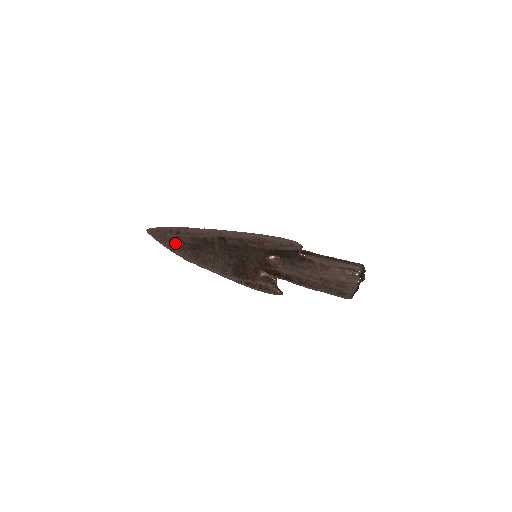
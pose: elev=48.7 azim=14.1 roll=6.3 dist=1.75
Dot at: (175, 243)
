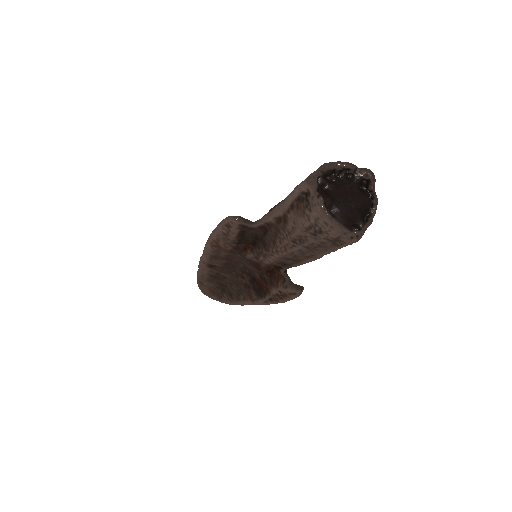
Dot at: (214, 293)
